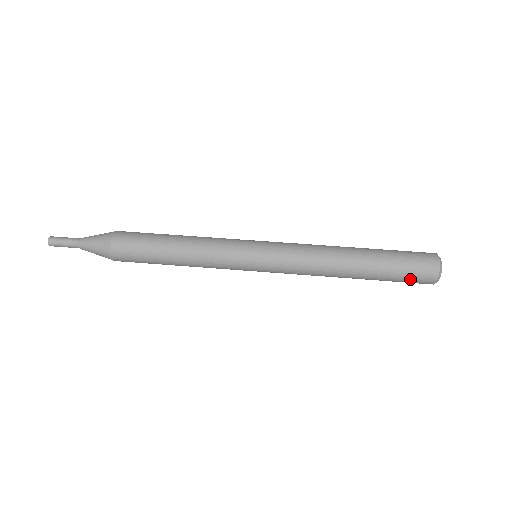
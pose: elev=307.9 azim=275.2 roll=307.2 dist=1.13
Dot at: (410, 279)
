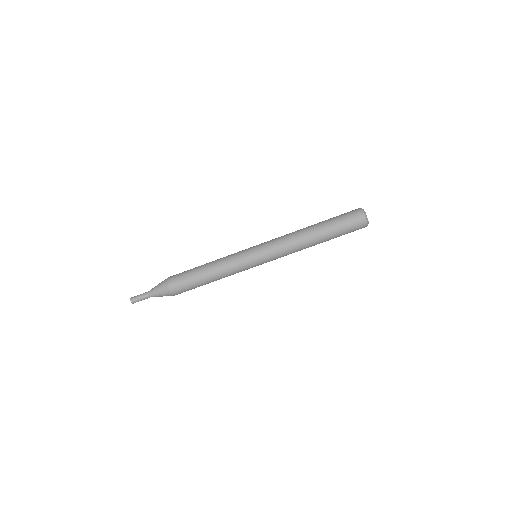
Dot at: occluded
